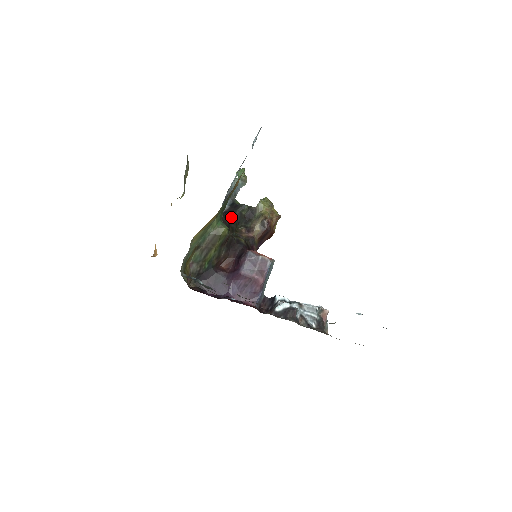
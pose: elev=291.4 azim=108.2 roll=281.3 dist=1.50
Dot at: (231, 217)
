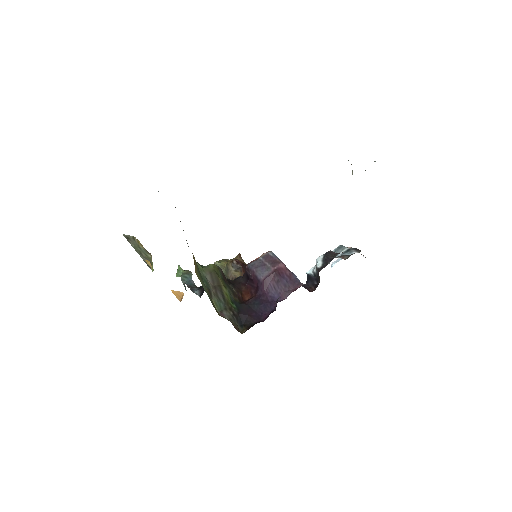
Dot at: occluded
